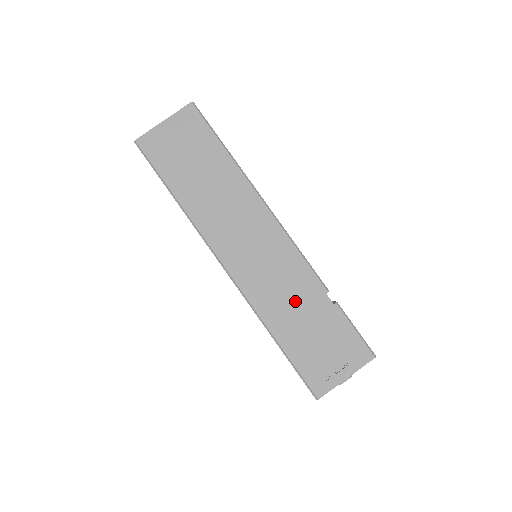
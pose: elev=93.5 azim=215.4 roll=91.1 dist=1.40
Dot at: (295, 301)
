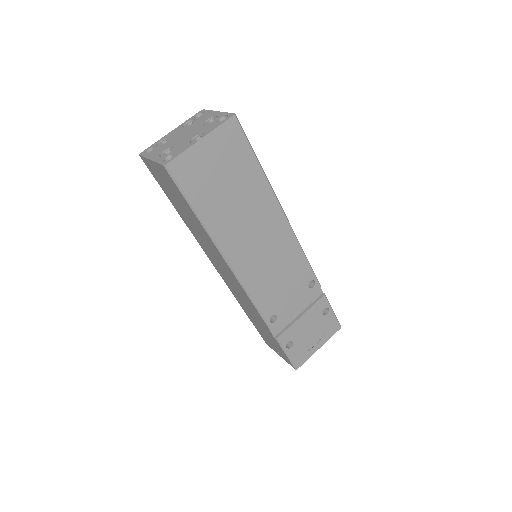
Dot at: (253, 314)
